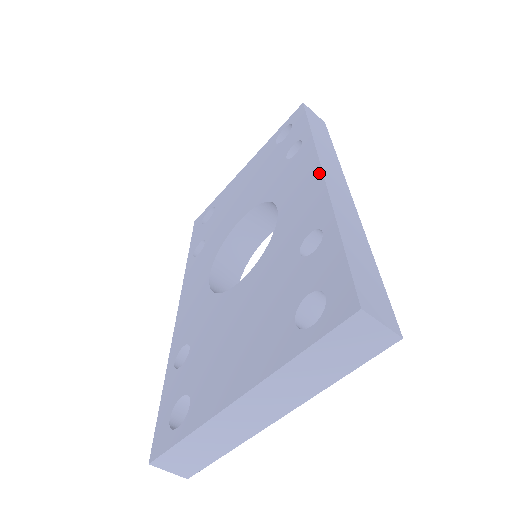
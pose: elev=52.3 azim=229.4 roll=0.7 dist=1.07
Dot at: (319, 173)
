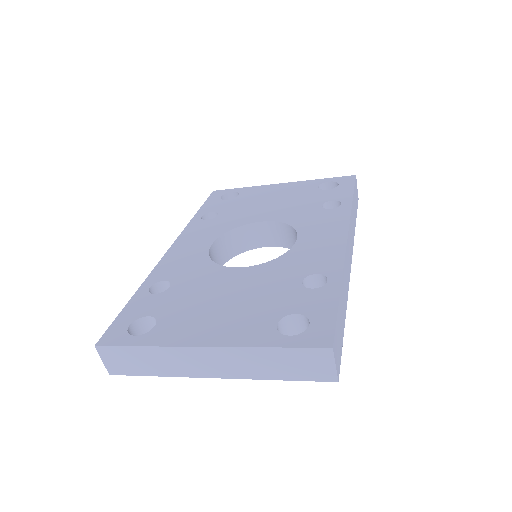
Dot at: (344, 238)
